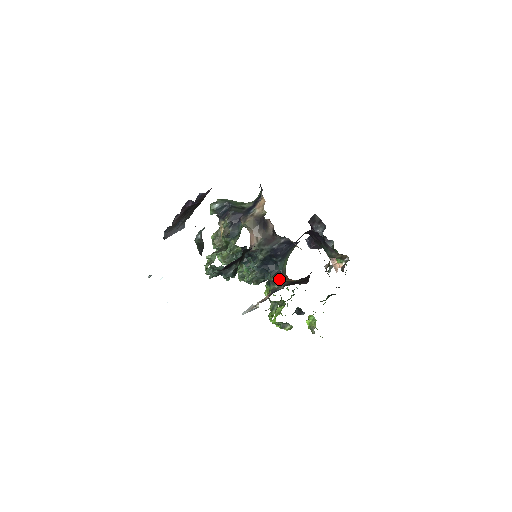
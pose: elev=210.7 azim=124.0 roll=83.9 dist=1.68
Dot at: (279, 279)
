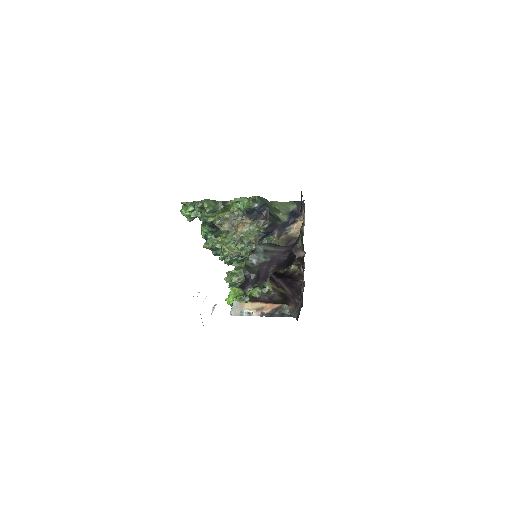
Dot at: (267, 283)
